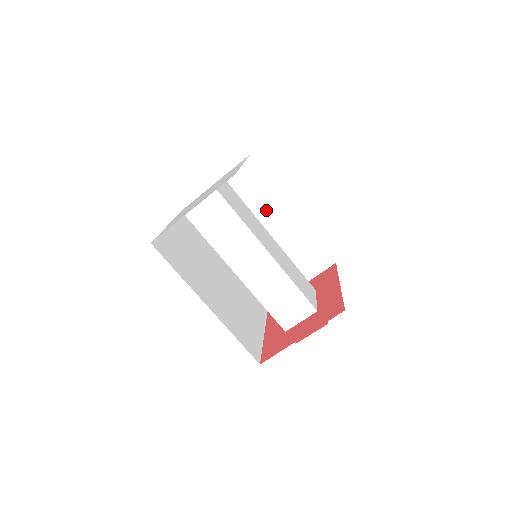
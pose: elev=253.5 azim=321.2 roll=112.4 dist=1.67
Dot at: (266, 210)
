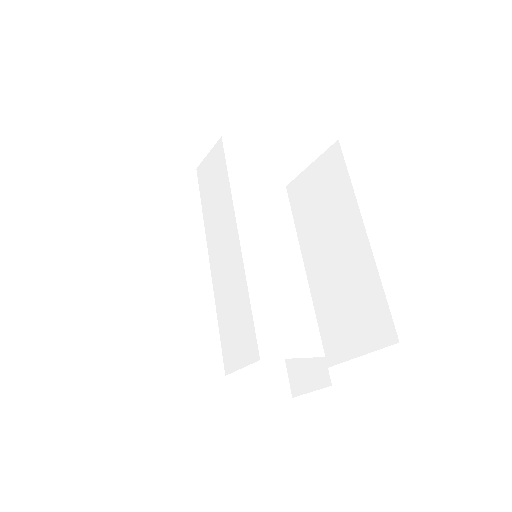
Dot at: (335, 222)
